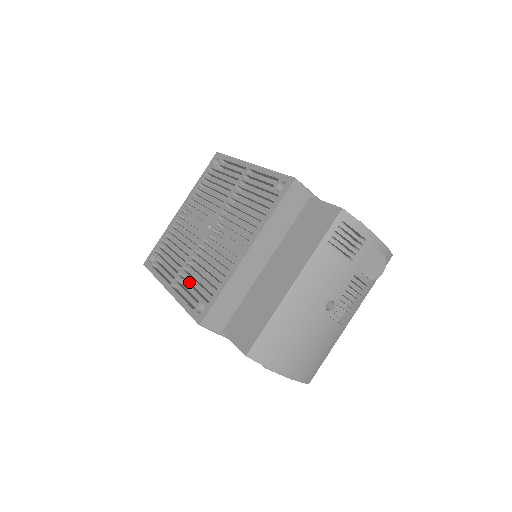
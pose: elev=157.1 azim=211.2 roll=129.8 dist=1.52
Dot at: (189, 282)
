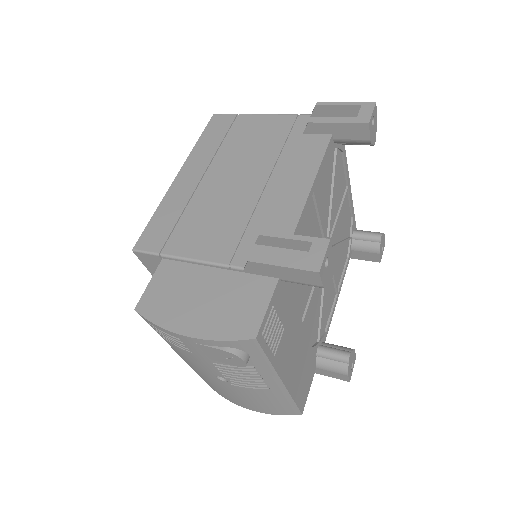
Dot at: occluded
